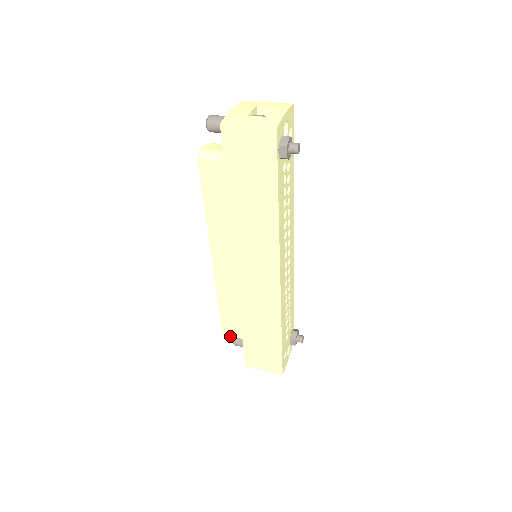
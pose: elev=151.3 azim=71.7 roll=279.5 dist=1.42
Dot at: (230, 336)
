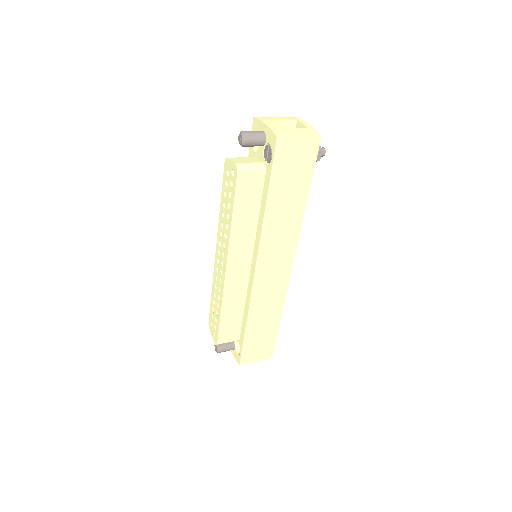
Dot at: occluded
